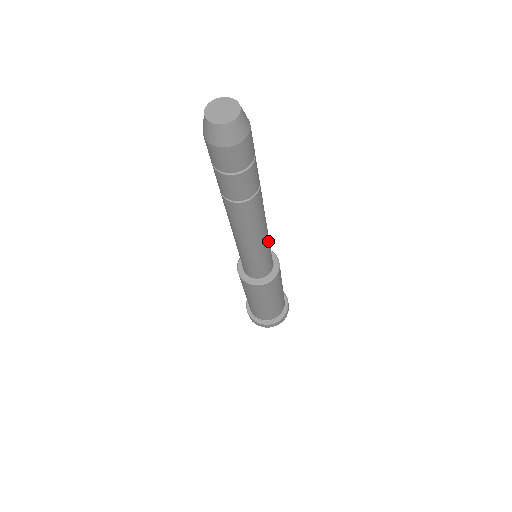
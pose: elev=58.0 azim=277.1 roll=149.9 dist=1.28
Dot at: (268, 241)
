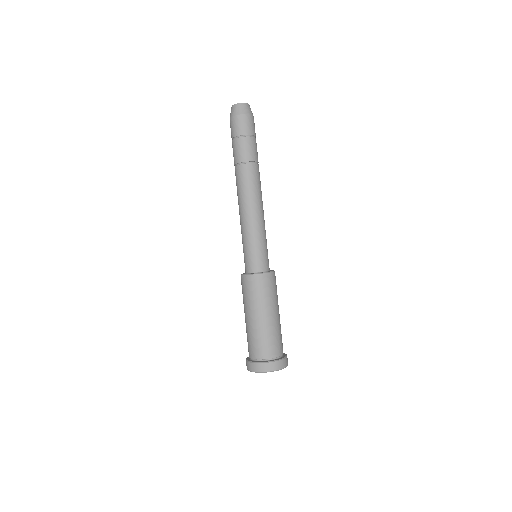
Dot at: occluded
